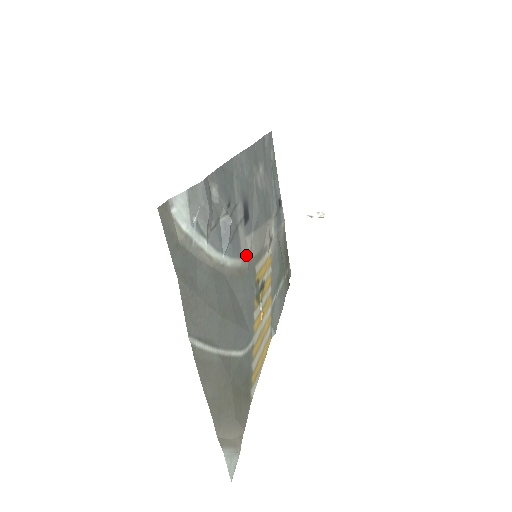
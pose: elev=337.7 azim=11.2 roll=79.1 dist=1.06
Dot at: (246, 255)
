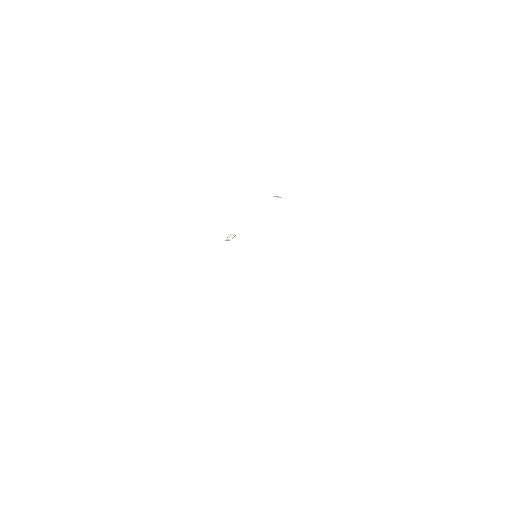
Dot at: occluded
